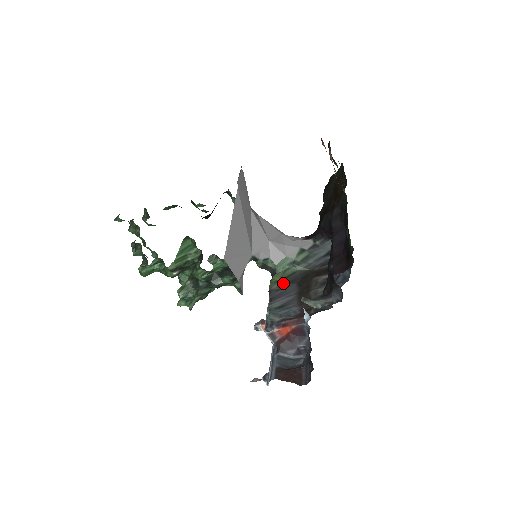
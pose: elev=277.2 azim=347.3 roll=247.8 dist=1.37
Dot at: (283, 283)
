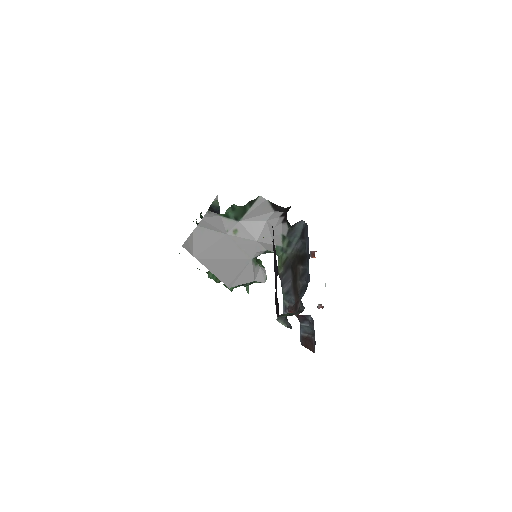
Dot at: (283, 269)
